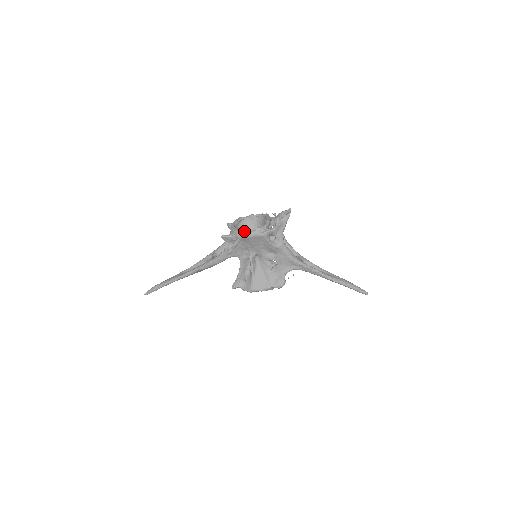
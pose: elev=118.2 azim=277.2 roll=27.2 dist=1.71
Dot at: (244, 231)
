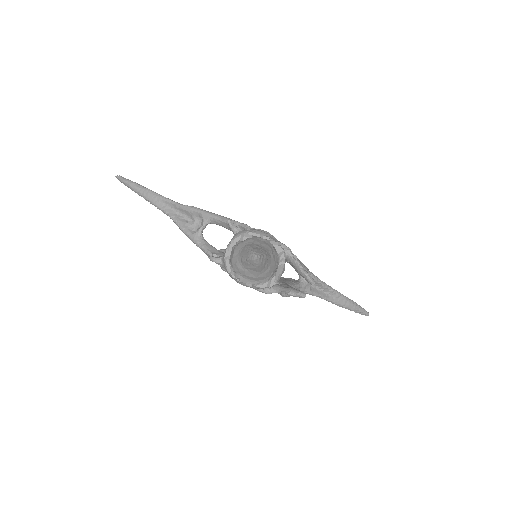
Dot at: (237, 281)
